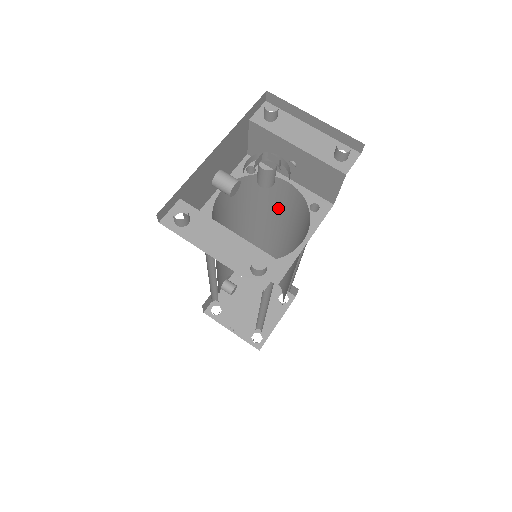
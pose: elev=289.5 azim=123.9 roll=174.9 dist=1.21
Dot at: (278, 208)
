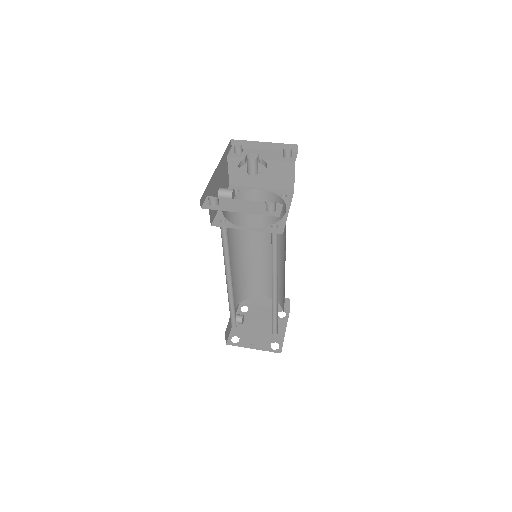
Dot at: (259, 218)
